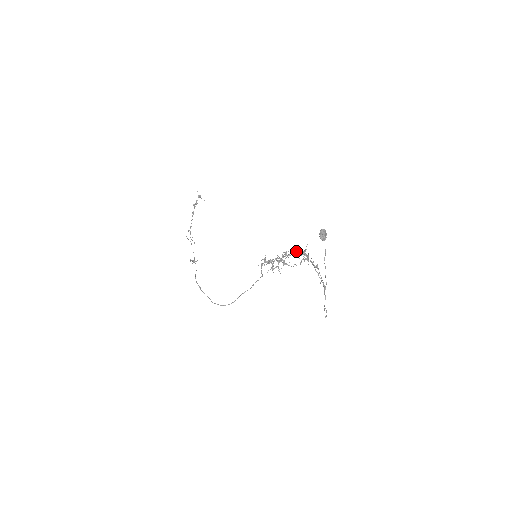
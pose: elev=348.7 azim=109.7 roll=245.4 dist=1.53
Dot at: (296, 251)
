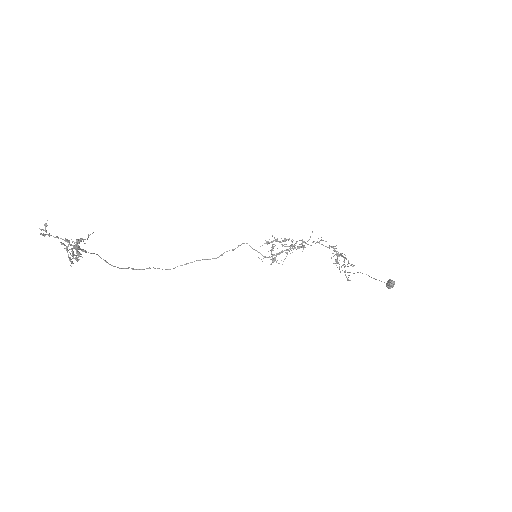
Dot at: occluded
